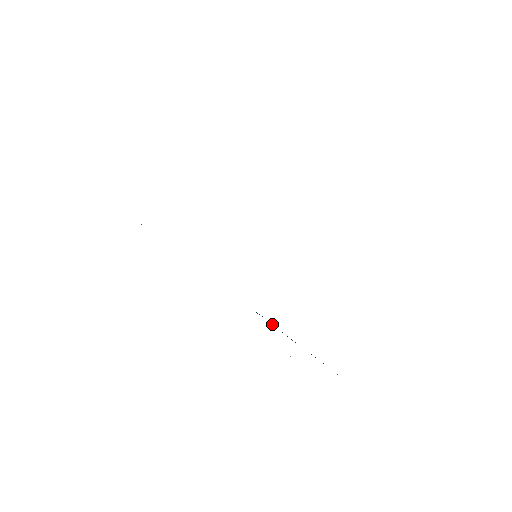
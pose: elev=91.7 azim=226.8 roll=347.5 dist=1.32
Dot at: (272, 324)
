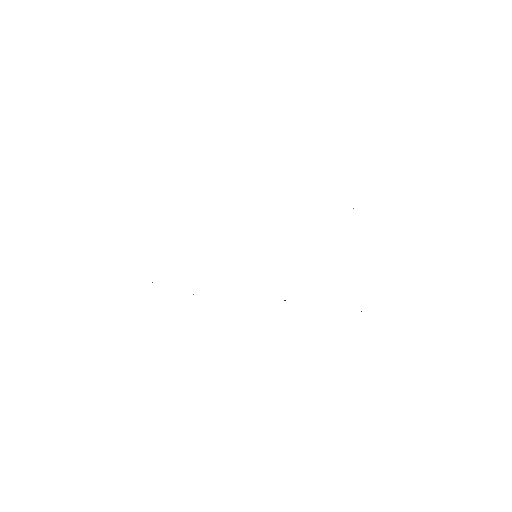
Dot at: occluded
